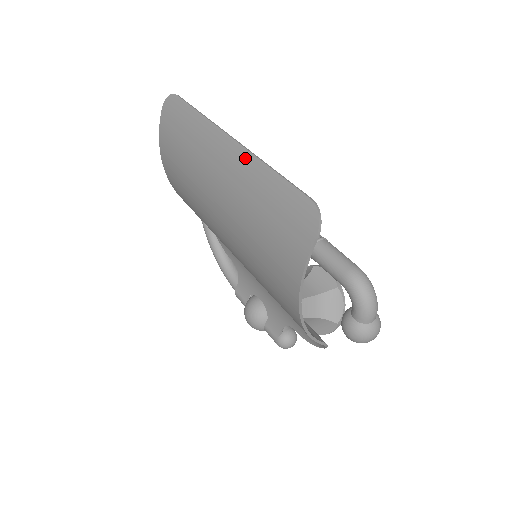
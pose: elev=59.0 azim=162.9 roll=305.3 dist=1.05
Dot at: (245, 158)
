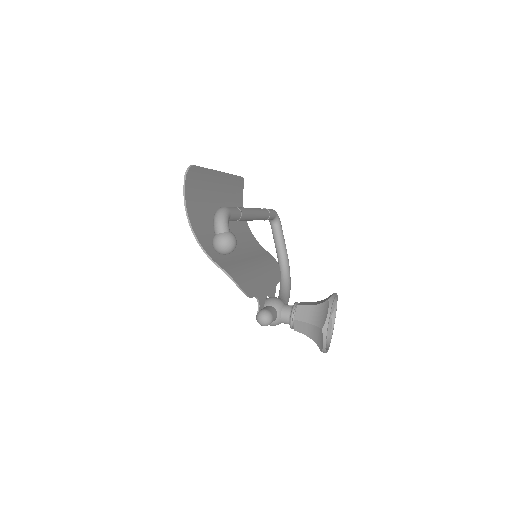
Dot at: (213, 174)
